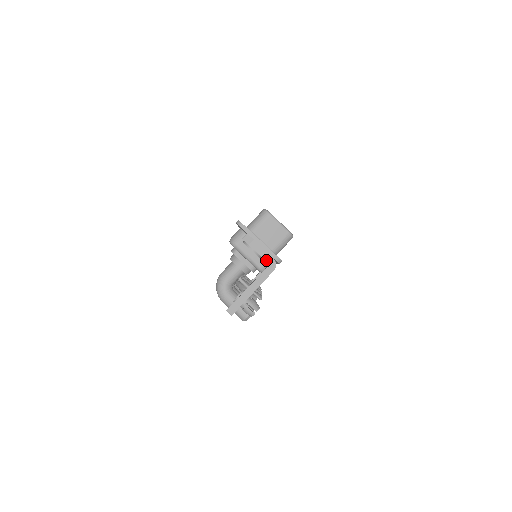
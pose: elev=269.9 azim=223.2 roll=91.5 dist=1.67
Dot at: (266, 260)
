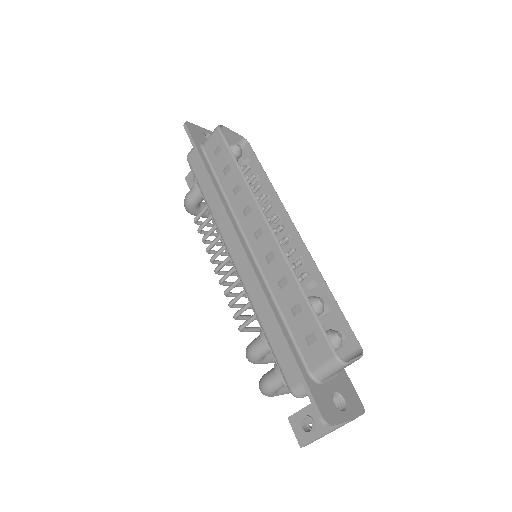
Dot at: (350, 420)
